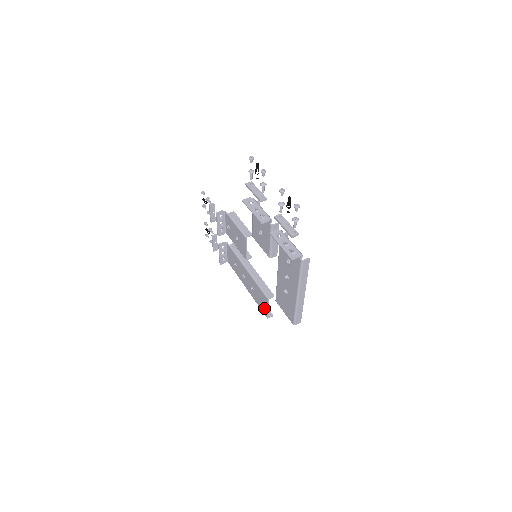
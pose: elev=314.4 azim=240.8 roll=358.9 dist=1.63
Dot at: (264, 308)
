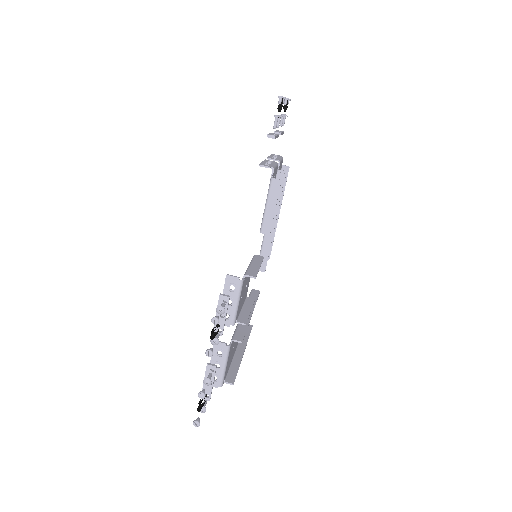
Dot at: occluded
